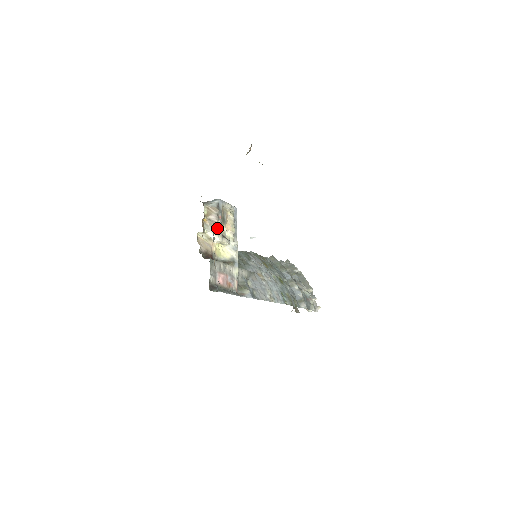
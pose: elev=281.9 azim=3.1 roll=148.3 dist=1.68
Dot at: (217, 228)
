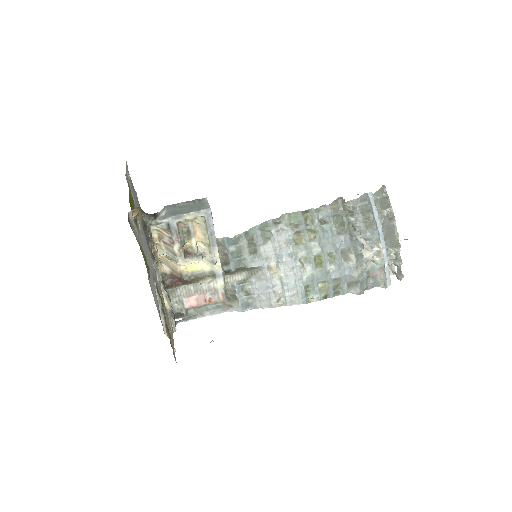
Dot at: (174, 253)
